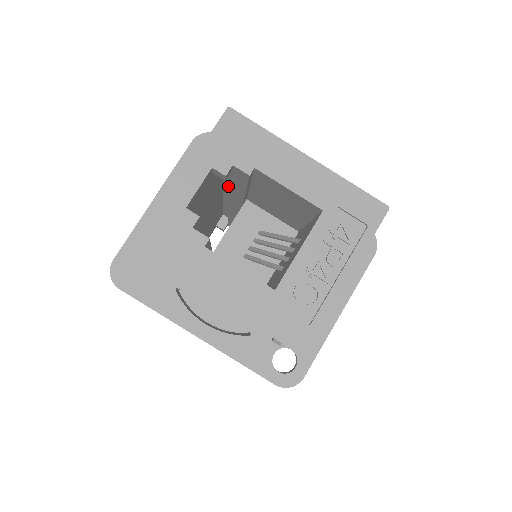
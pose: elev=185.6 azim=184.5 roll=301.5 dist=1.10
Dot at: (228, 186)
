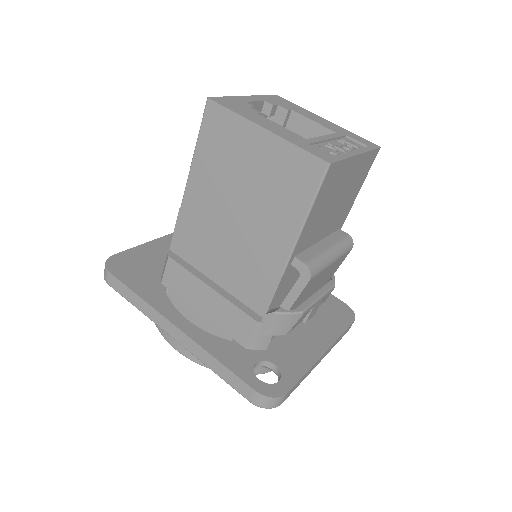
Dot at: occluded
